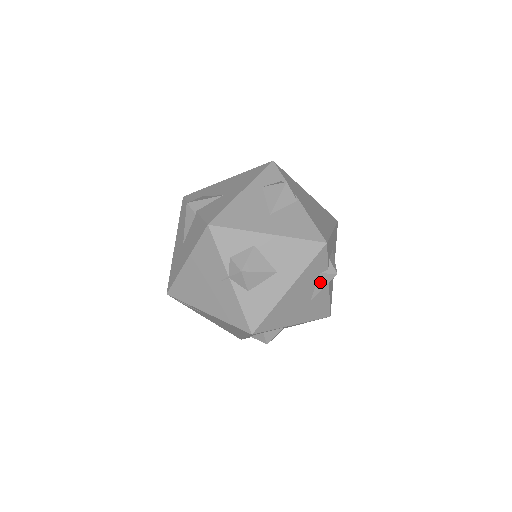
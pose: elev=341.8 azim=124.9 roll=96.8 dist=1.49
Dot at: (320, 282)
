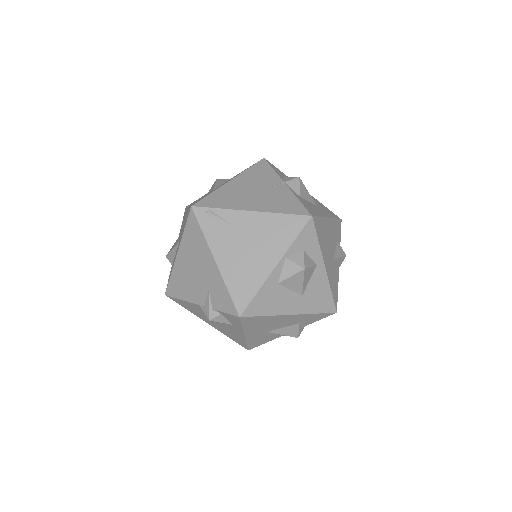
Dot at: (338, 250)
